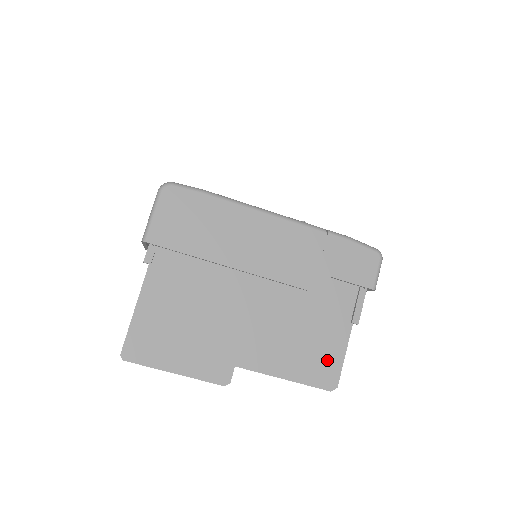
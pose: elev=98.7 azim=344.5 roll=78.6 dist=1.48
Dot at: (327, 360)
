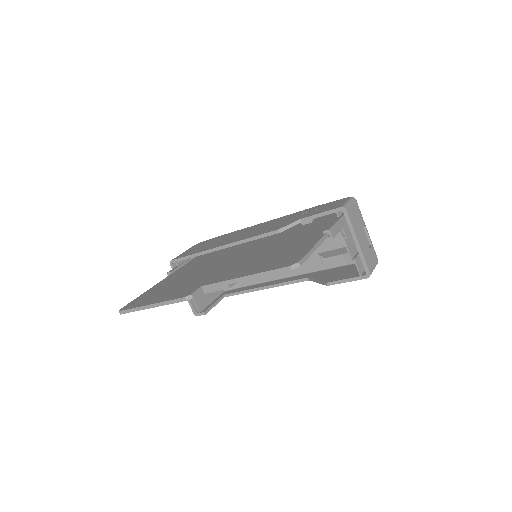
Dot at: (292, 255)
